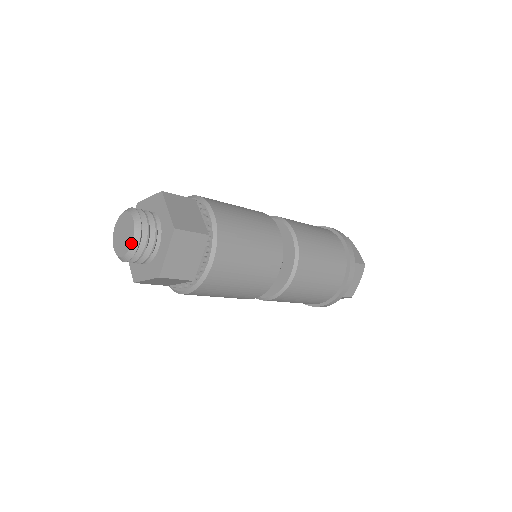
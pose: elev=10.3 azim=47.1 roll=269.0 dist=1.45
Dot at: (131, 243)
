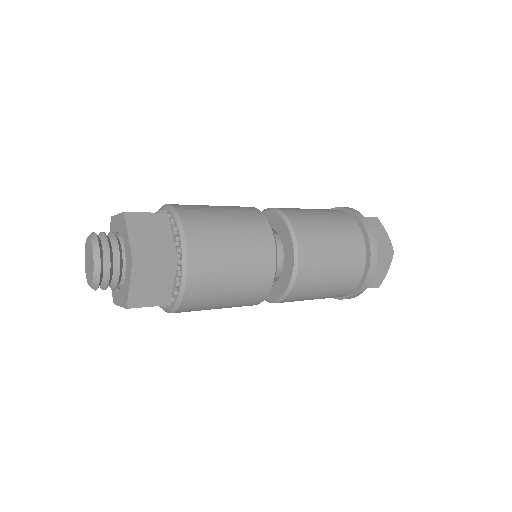
Dot at: (92, 275)
